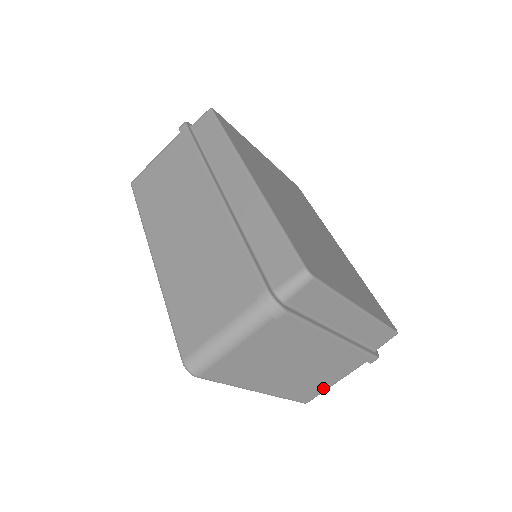
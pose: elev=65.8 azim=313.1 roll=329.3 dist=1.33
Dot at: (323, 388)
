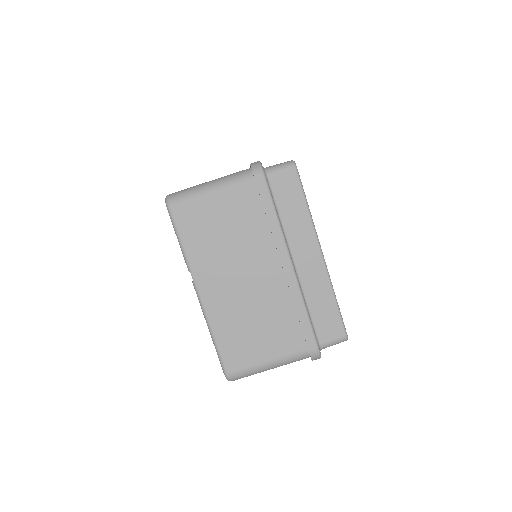
Dot at: (252, 360)
